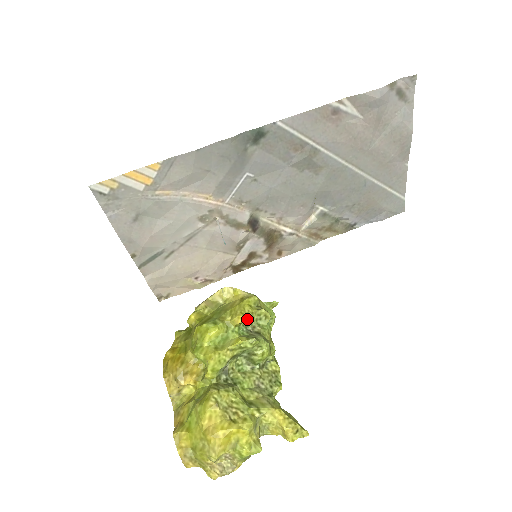
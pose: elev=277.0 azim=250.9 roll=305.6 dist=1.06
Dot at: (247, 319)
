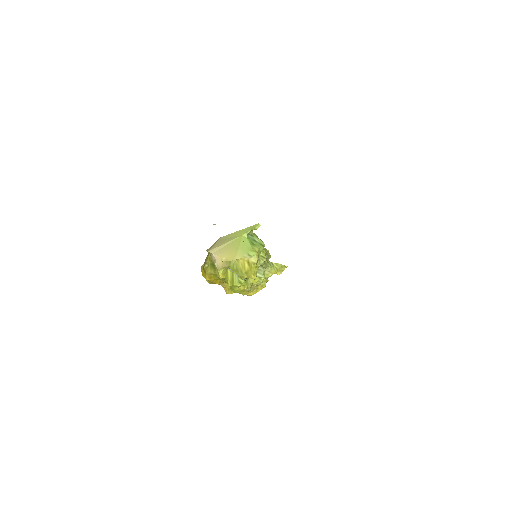
Dot at: occluded
